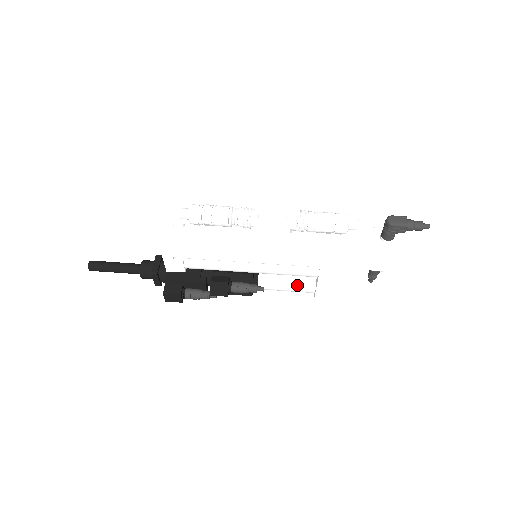
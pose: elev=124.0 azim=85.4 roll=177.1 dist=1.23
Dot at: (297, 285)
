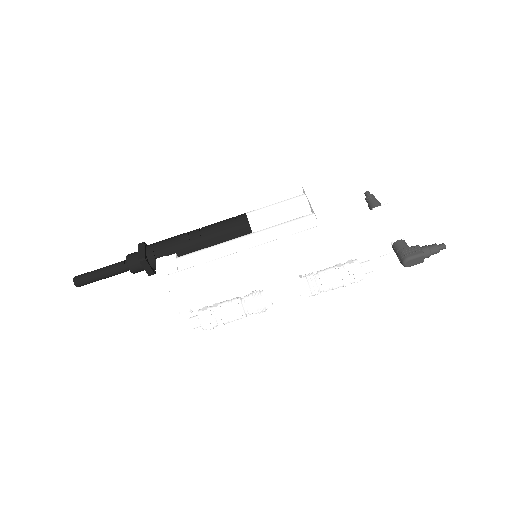
Dot at: occluded
